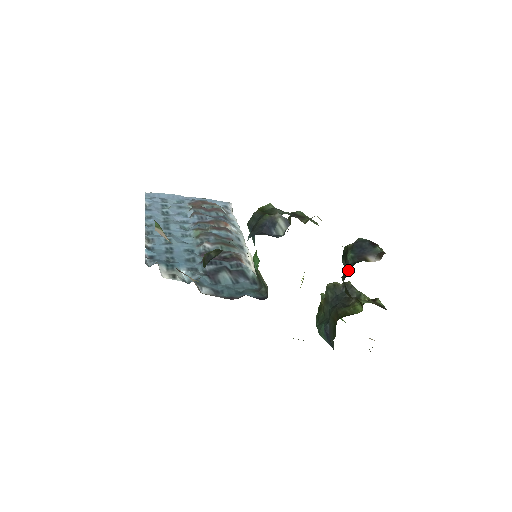
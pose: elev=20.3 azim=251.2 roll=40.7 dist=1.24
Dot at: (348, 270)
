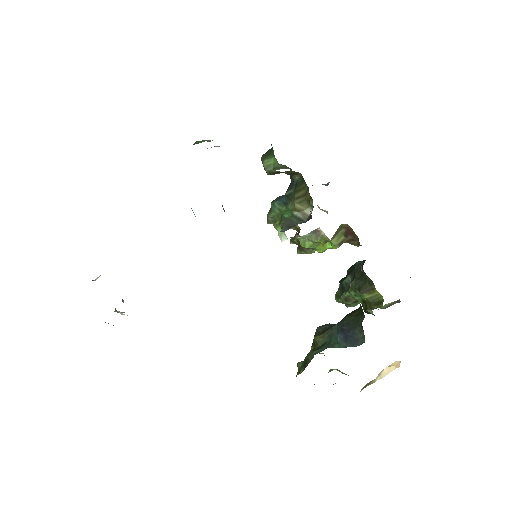
Dot at: (363, 264)
